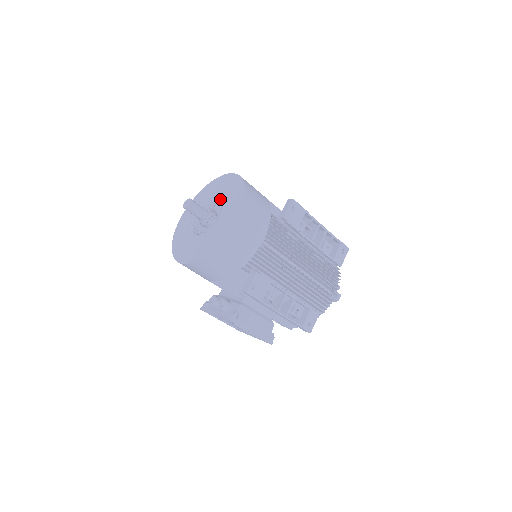
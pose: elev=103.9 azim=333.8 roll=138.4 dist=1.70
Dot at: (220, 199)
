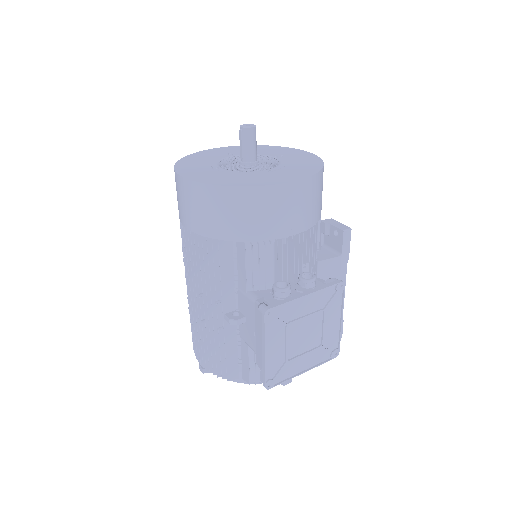
Dot at: occluded
